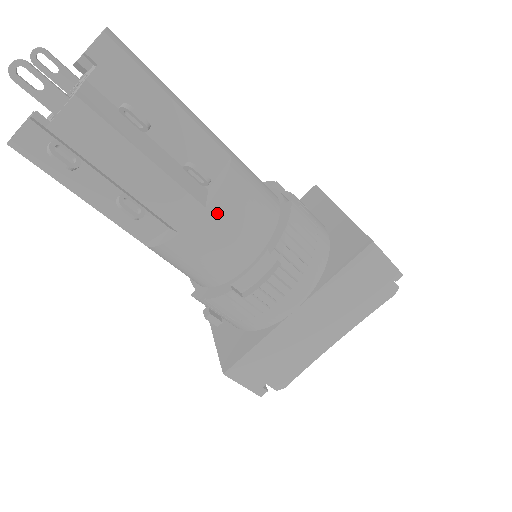
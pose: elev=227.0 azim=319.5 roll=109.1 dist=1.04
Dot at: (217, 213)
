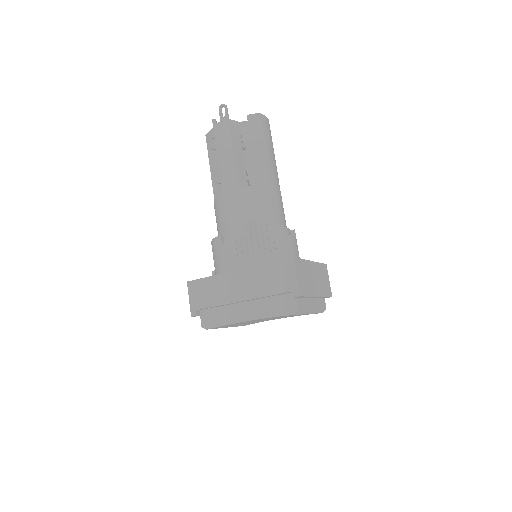
Dot at: (241, 195)
